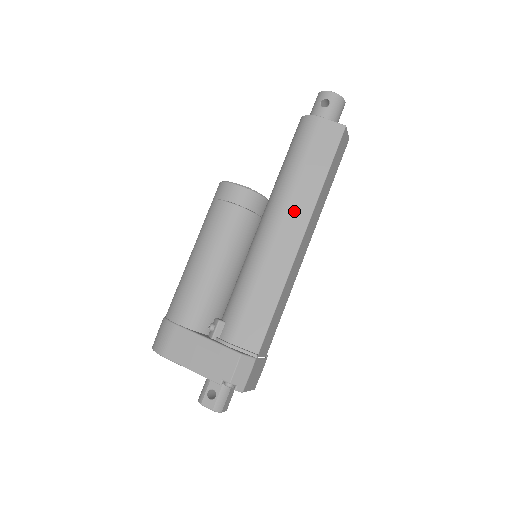
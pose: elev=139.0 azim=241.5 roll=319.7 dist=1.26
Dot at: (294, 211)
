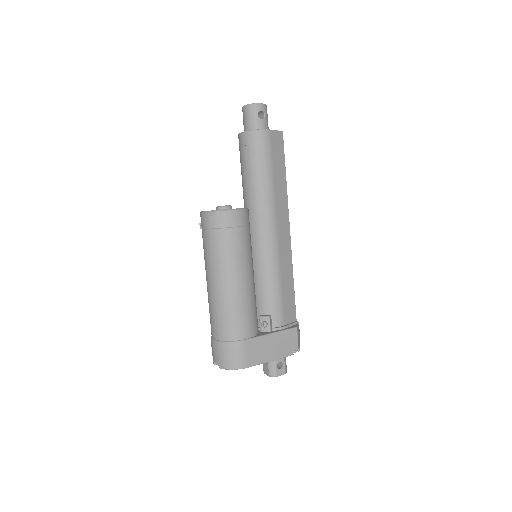
Dot at: (280, 212)
